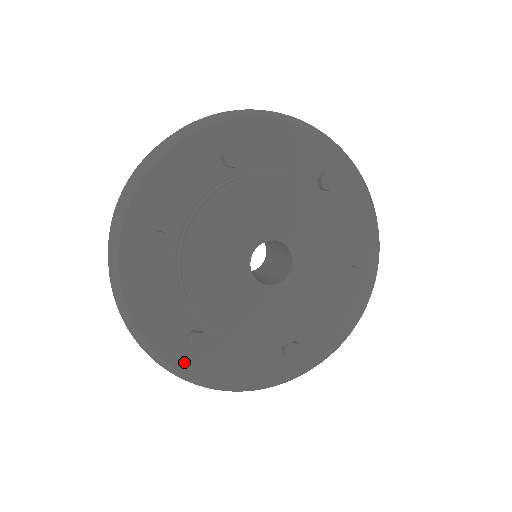
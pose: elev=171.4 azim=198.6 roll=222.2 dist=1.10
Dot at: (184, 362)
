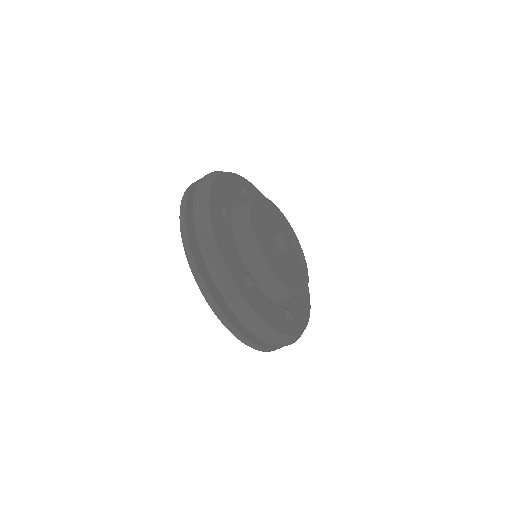
Dot at: (245, 293)
